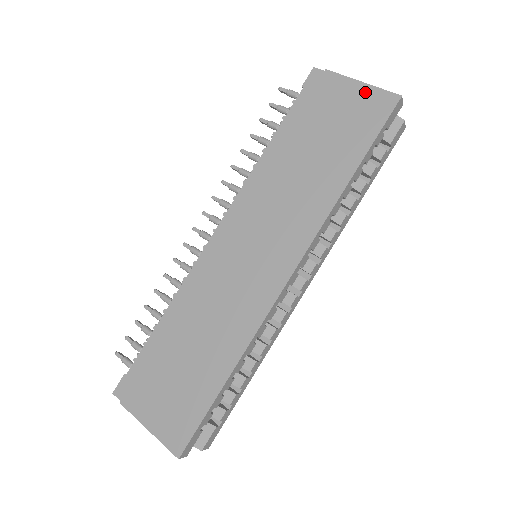
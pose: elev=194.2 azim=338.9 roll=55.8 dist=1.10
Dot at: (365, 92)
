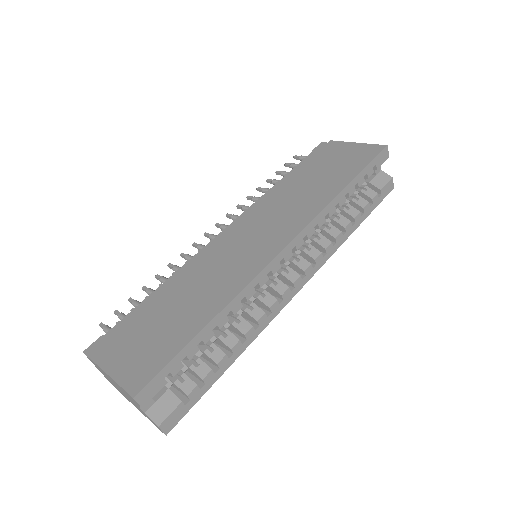
Dot at: (359, 147)
